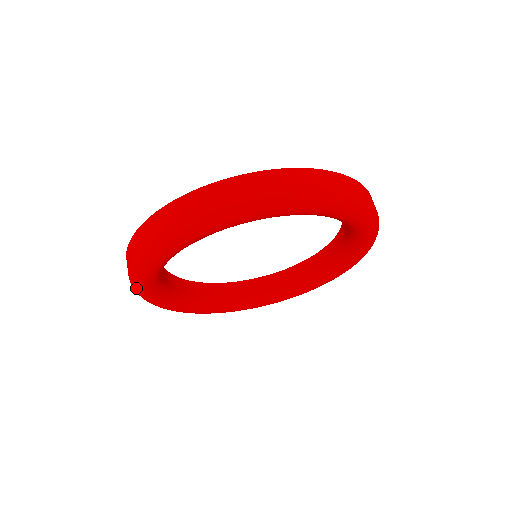
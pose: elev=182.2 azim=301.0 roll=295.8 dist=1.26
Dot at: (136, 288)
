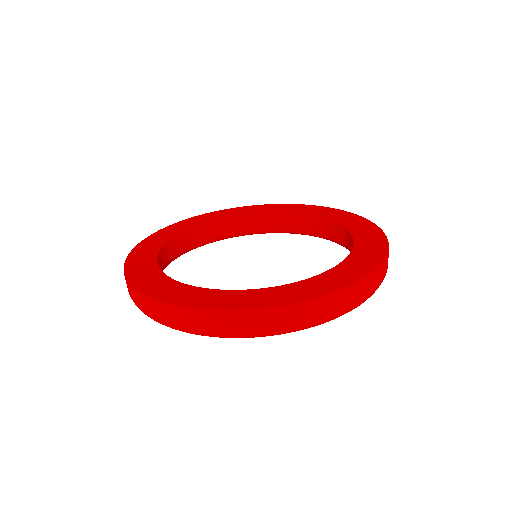
Dot at: (162, 324)
